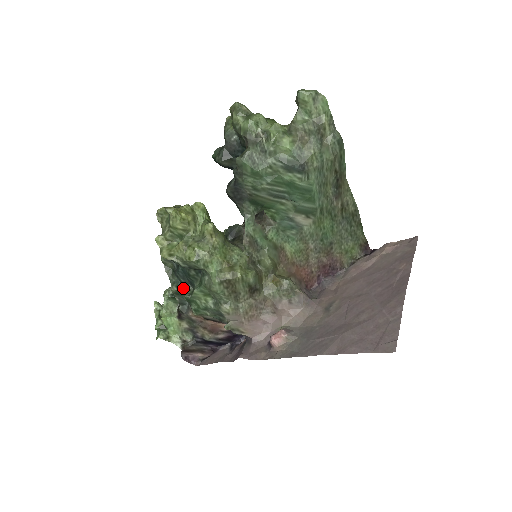
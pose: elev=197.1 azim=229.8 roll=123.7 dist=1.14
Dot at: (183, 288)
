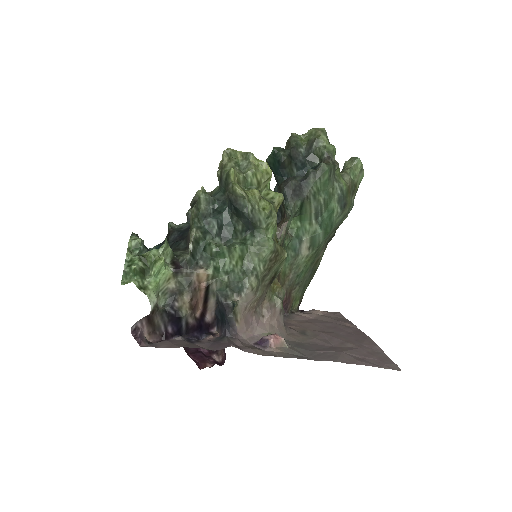
Dot at: (210, 238)
